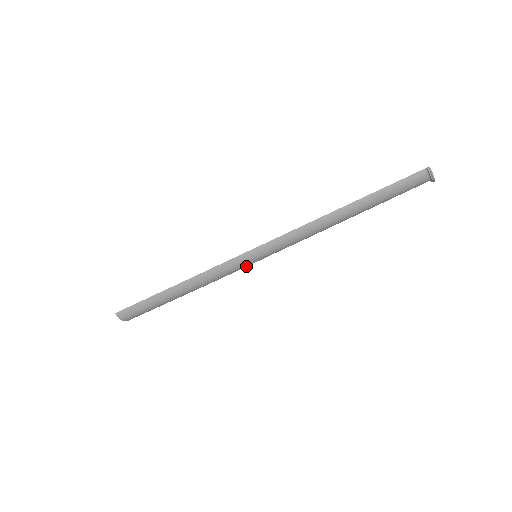
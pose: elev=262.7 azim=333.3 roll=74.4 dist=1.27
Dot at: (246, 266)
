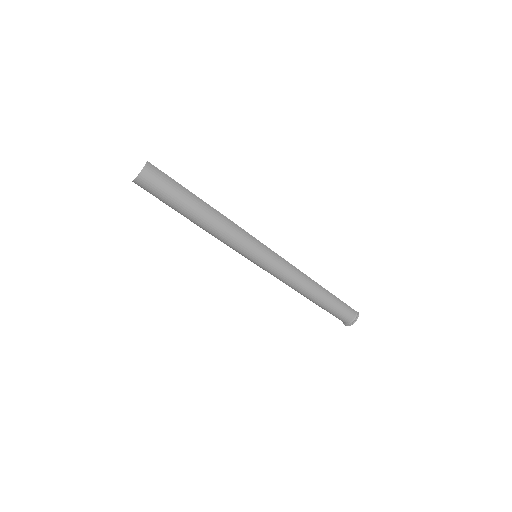
Dot at: (249, 252)
